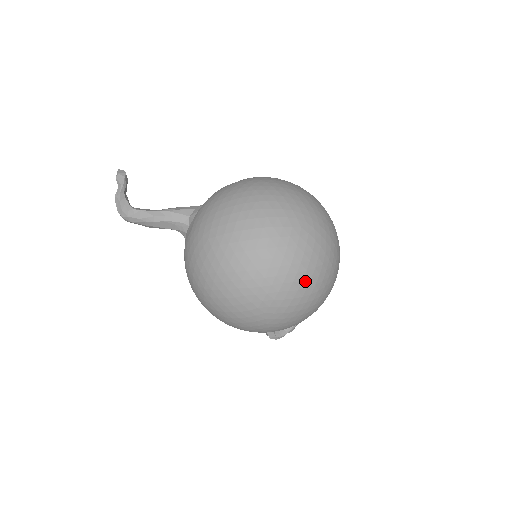
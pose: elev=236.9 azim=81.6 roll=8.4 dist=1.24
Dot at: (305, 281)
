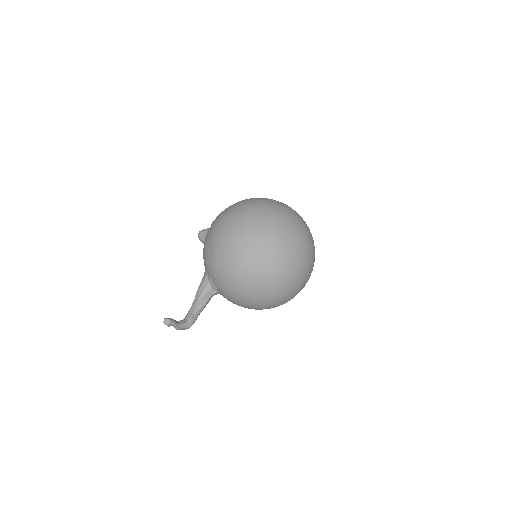
Dot at: (306, 261)
